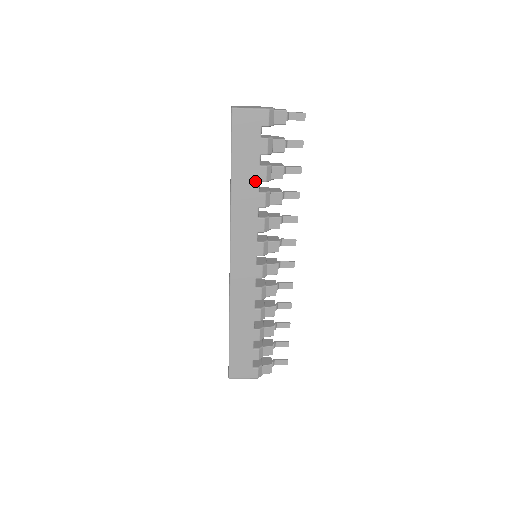
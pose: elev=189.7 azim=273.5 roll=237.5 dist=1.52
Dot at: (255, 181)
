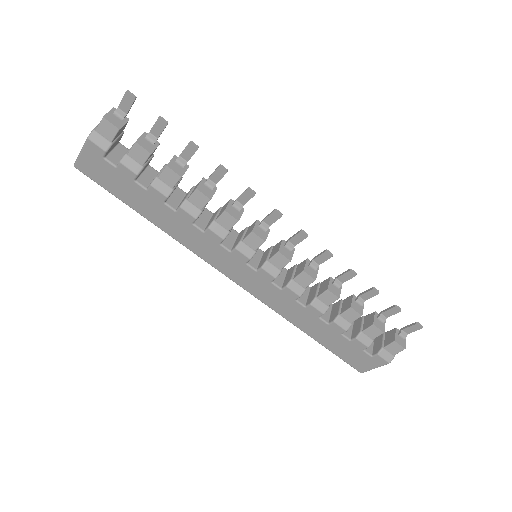
Dot at: (161, 205)
